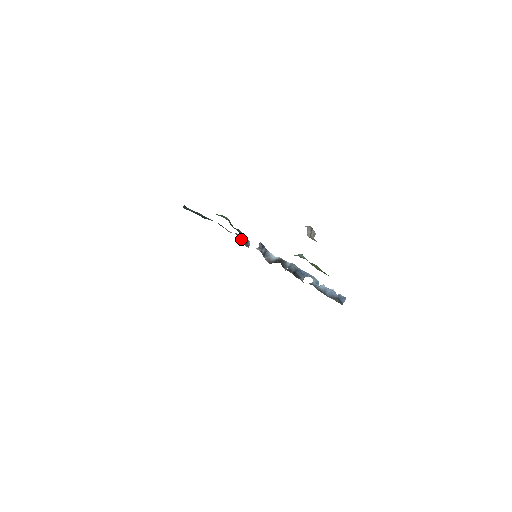
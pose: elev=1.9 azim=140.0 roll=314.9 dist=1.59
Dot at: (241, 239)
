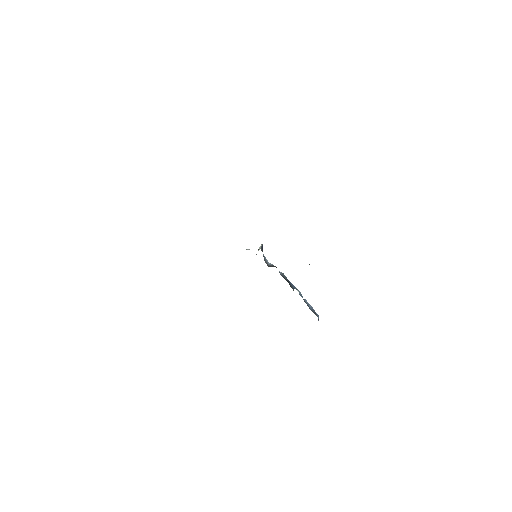
Dot at: occluded
